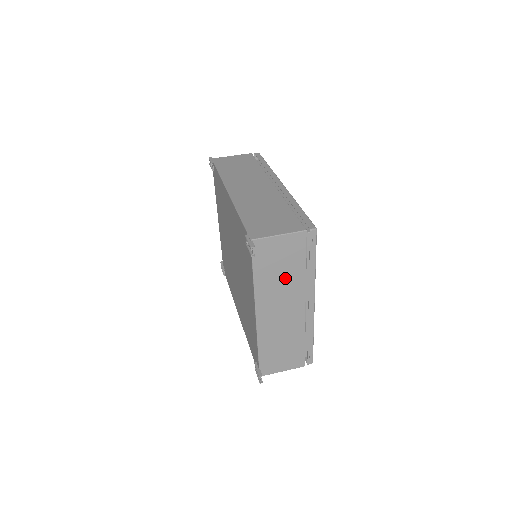
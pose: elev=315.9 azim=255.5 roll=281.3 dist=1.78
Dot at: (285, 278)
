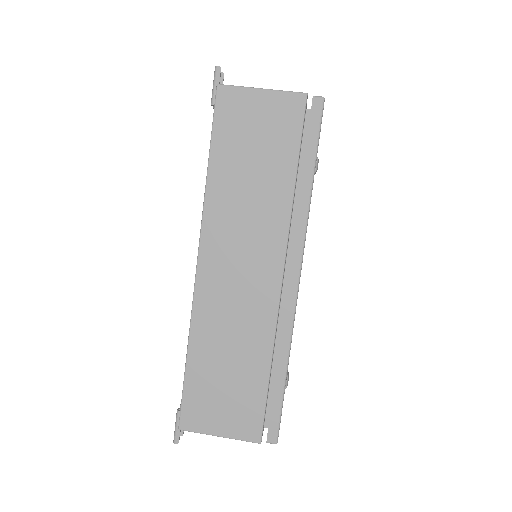
Dot at: occluded
